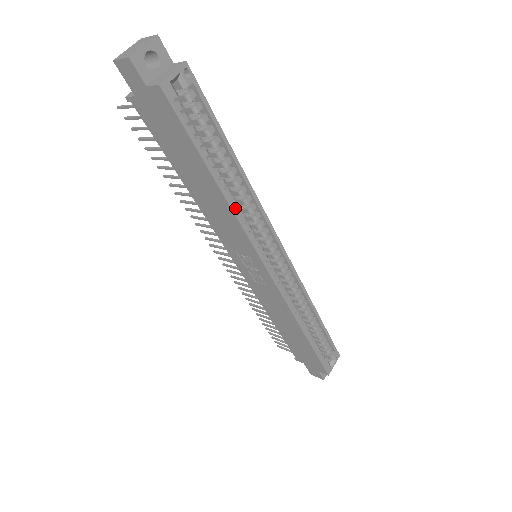
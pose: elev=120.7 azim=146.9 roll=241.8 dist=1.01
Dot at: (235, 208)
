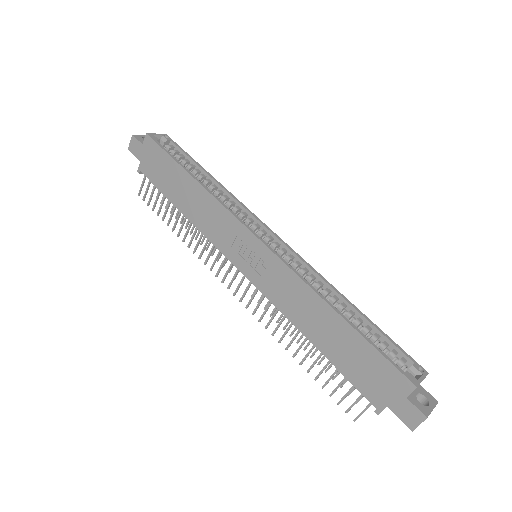
Dot at: occluded
